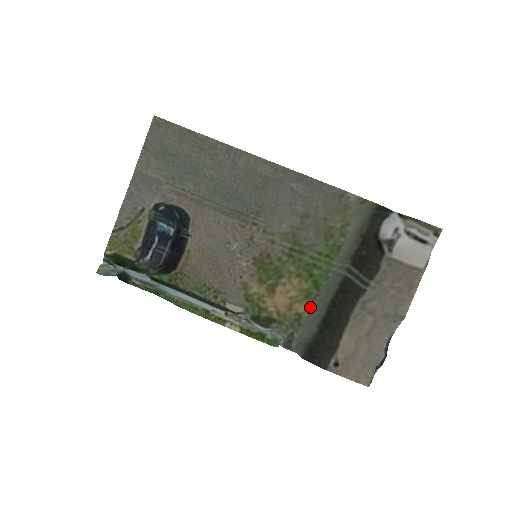
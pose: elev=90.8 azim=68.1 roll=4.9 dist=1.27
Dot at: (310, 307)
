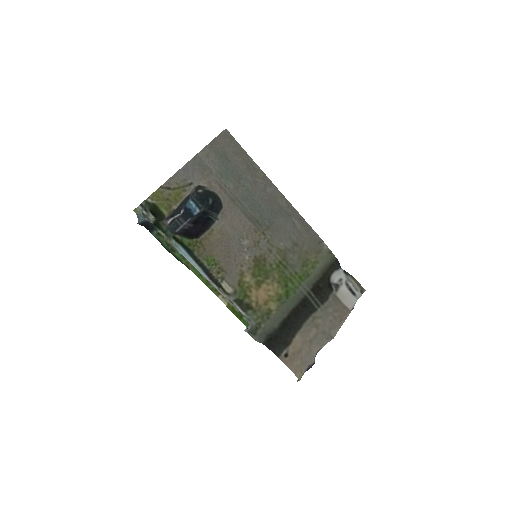
Dot at: (278, 308)
